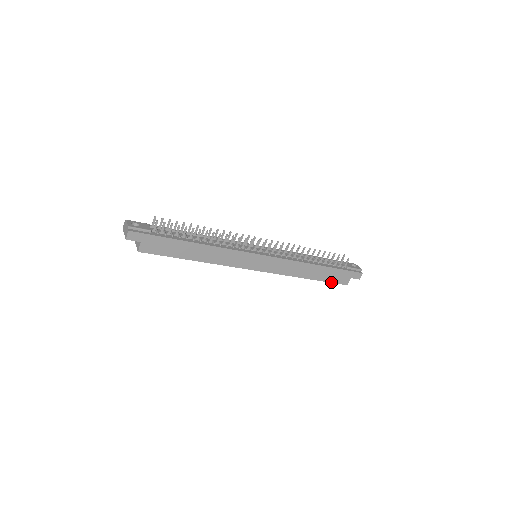
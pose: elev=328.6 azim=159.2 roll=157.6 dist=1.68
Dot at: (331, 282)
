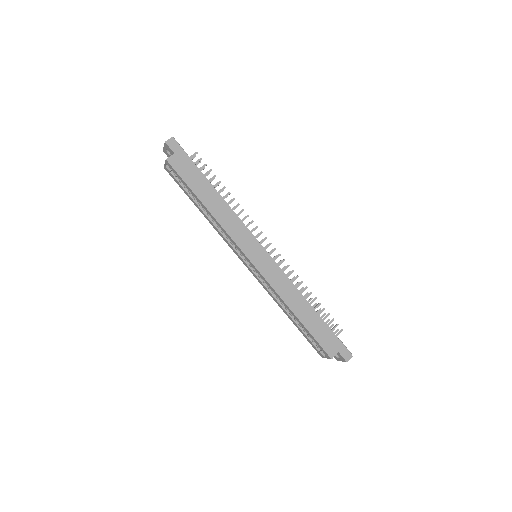
Dot at: (316, 340)
